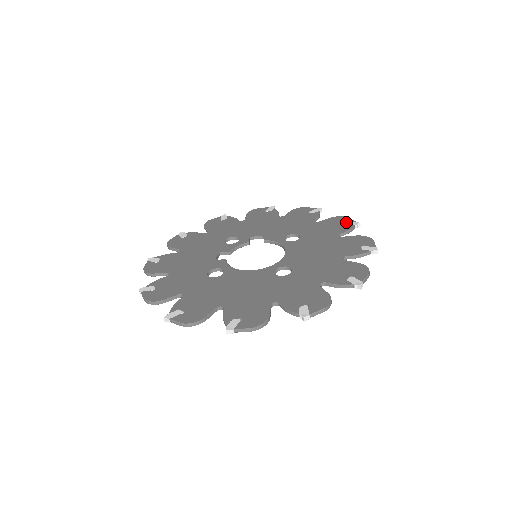
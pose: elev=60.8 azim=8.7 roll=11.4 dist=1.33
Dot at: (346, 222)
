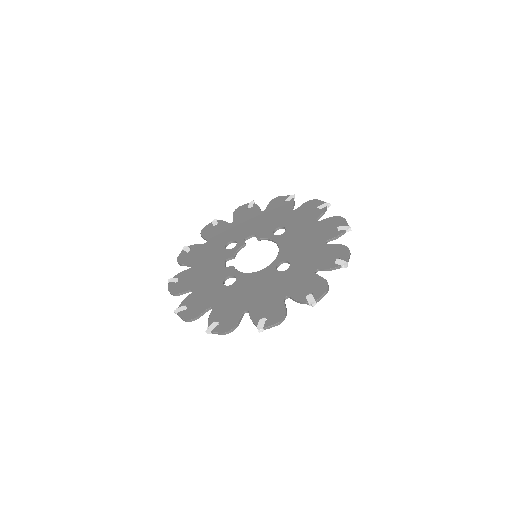
Dot at: (318, 205)
